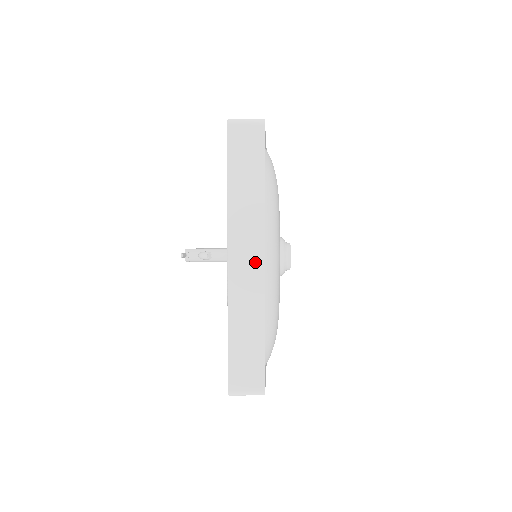
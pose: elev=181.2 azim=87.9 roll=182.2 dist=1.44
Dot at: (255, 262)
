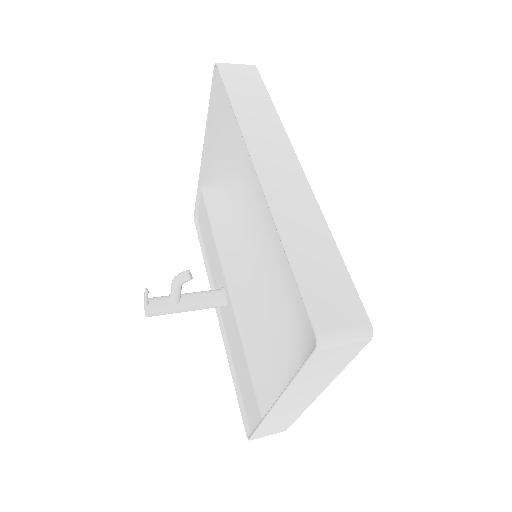
Dot at: (292, 171)
